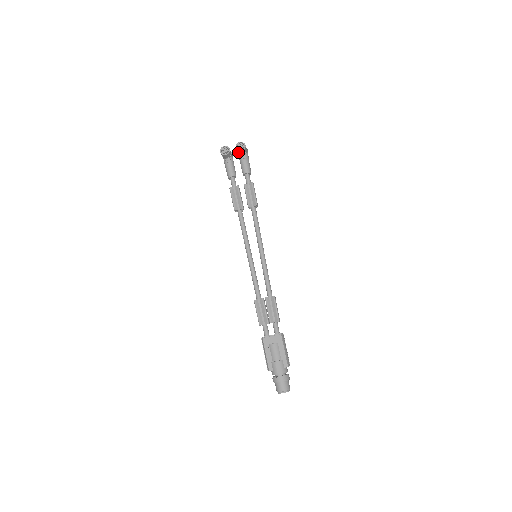
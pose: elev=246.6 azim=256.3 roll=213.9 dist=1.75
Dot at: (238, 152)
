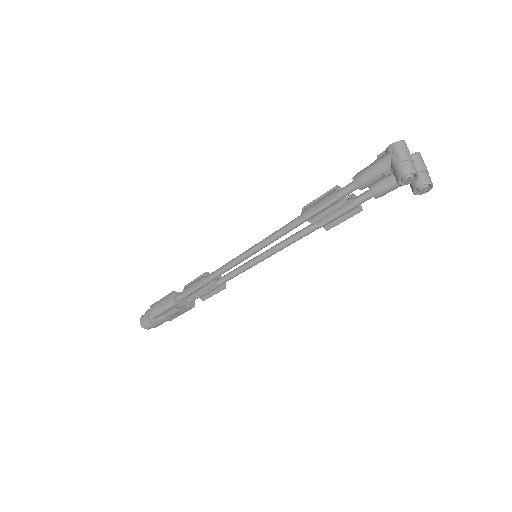
Dot at: occluded
